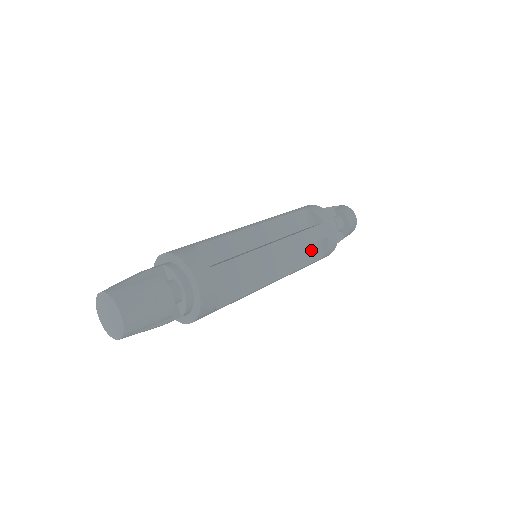
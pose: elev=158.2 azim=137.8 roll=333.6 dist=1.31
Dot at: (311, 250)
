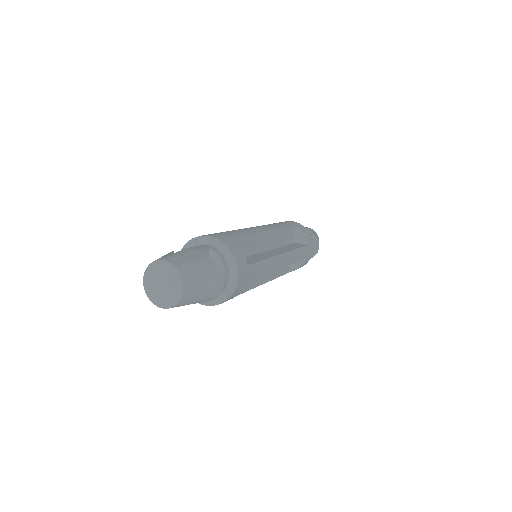
Dot at: occluded
